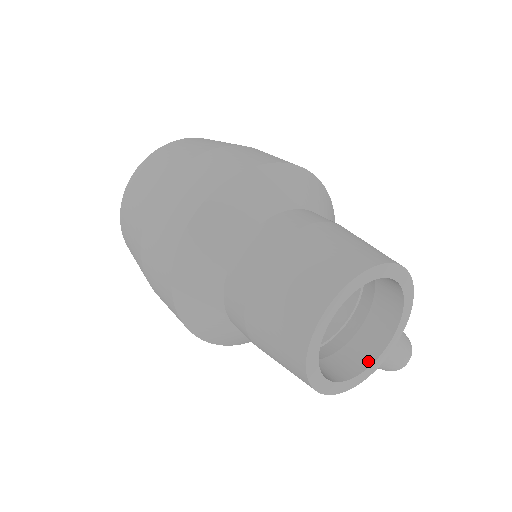
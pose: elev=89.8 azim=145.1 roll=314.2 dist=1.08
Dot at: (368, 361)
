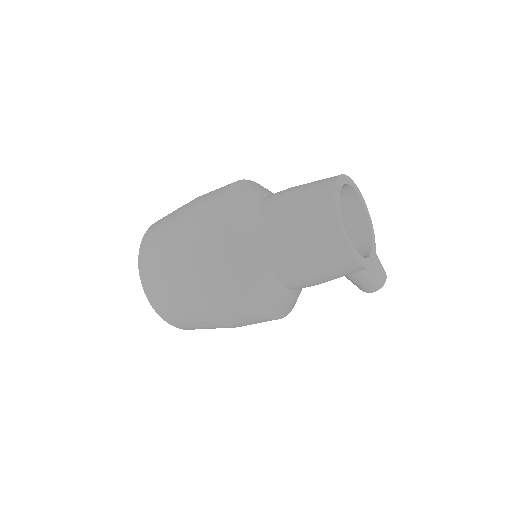
Dot at: (368, 252)
